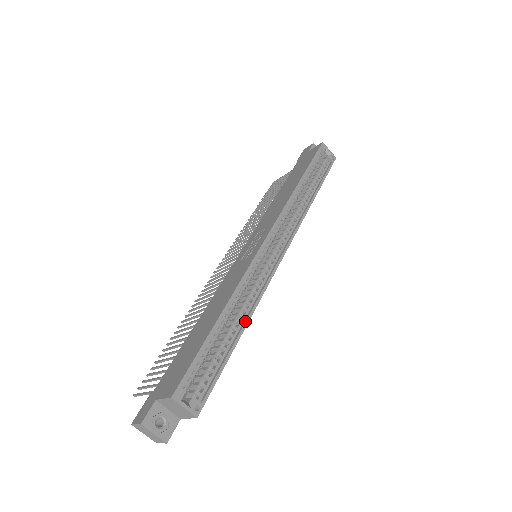
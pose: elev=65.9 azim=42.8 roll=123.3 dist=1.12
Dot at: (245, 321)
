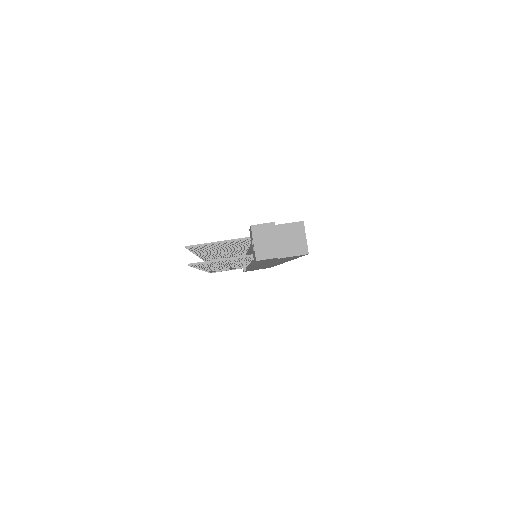
Dot at: occluded
